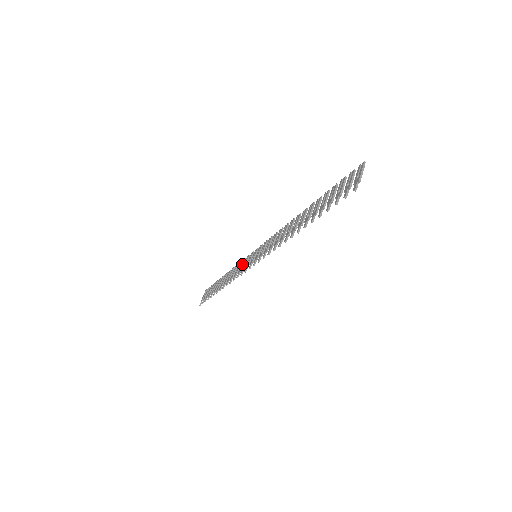
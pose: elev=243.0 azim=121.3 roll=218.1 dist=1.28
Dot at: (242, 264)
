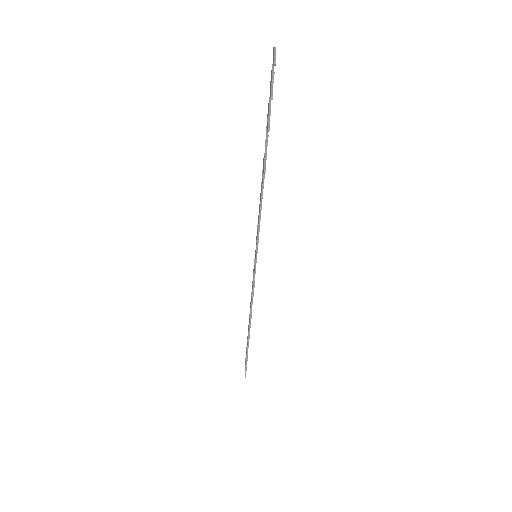
Dot at: (252, 282)
